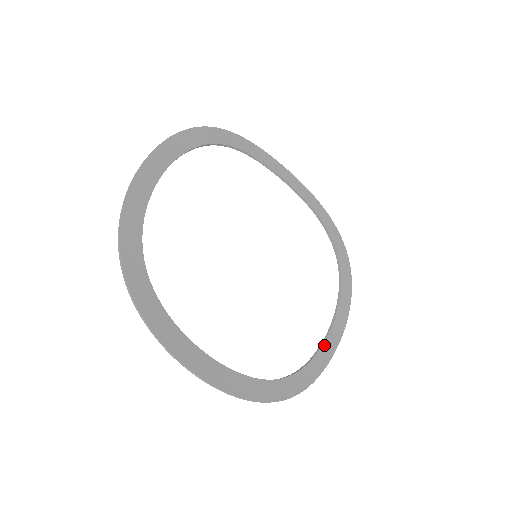
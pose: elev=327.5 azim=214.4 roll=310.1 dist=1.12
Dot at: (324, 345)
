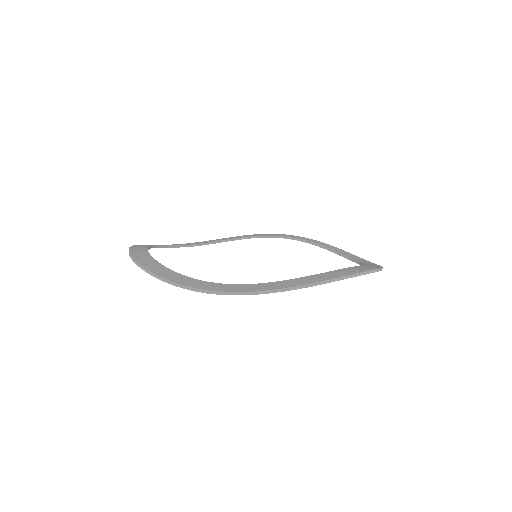
Dot at: (346, 256)
